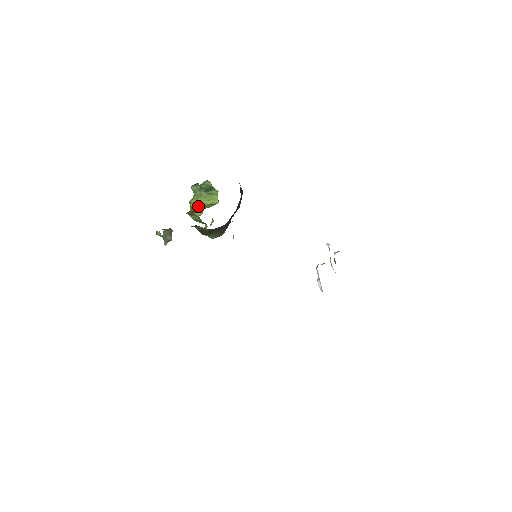
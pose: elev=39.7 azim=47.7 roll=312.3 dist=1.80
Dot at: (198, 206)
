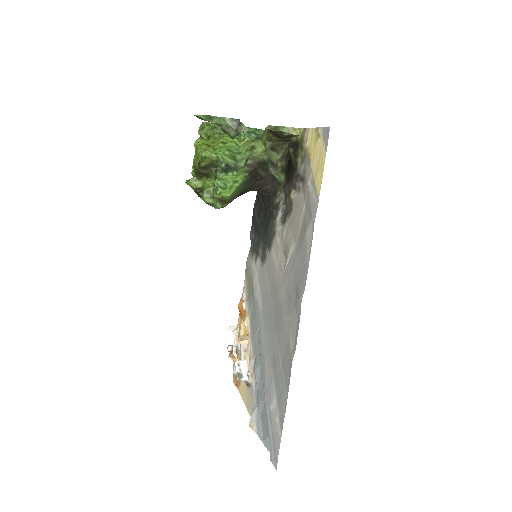
Dot at: occluded
